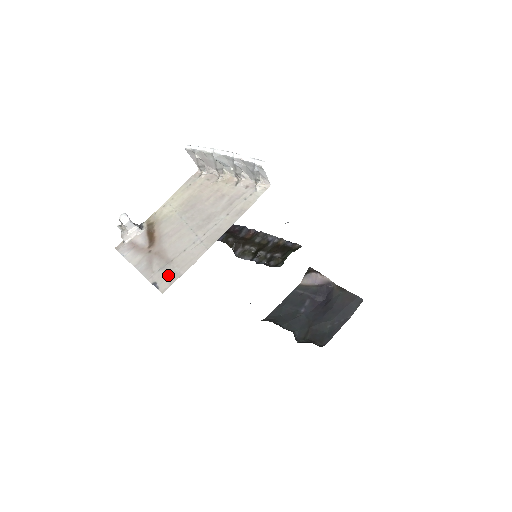
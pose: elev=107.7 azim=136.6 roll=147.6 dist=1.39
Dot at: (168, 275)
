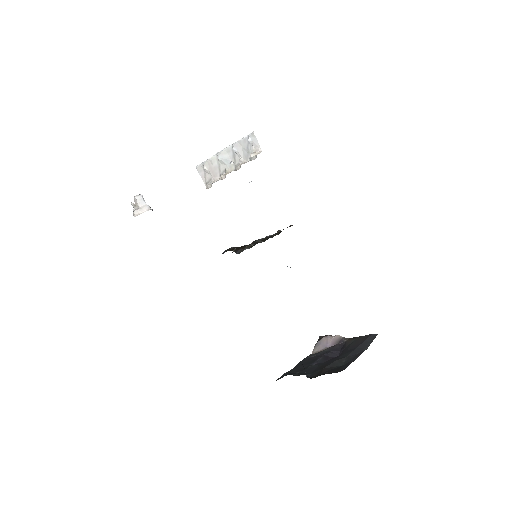
Dot at: occluded
